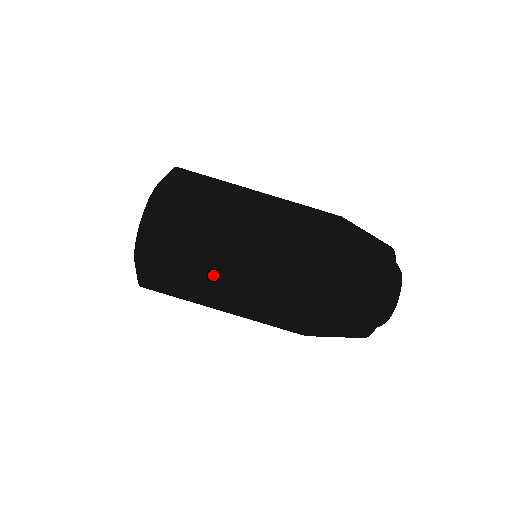
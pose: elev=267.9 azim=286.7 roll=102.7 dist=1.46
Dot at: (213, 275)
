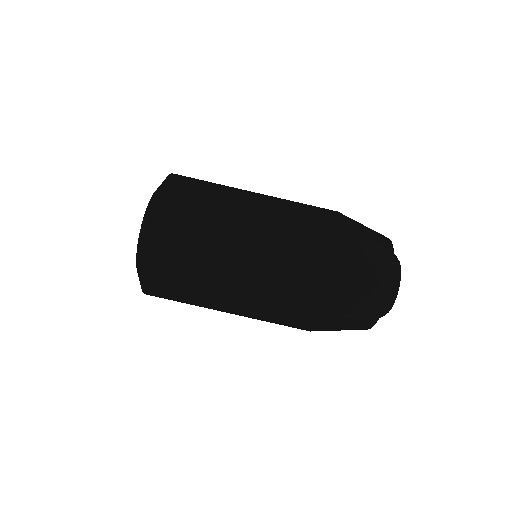
Dot at: (228, 223)
